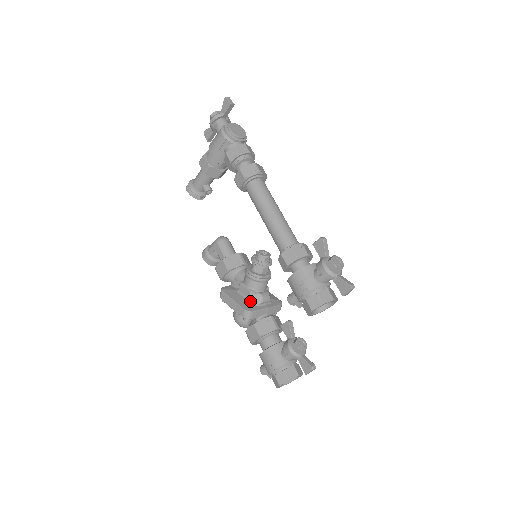
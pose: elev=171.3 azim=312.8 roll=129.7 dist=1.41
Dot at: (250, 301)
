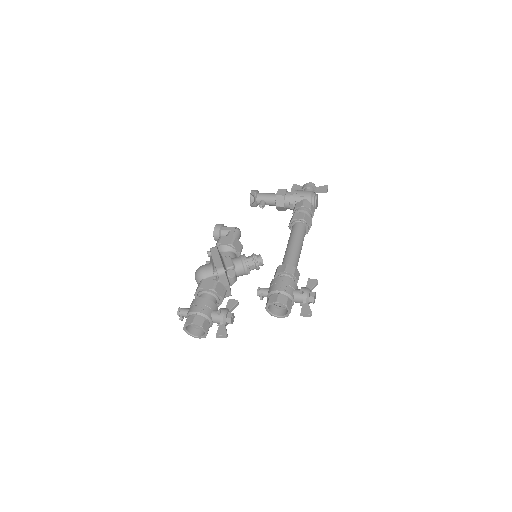
Dot at: (226, 269)
